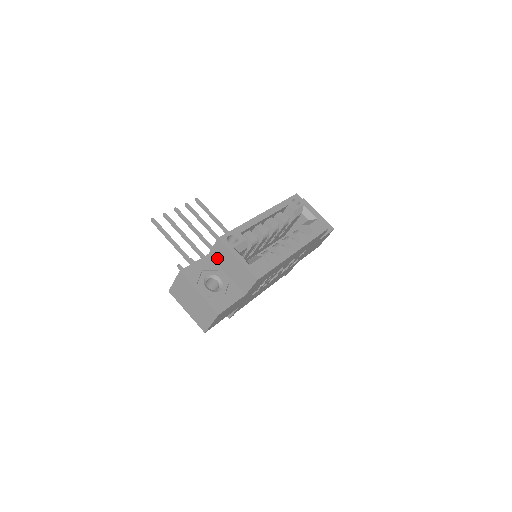
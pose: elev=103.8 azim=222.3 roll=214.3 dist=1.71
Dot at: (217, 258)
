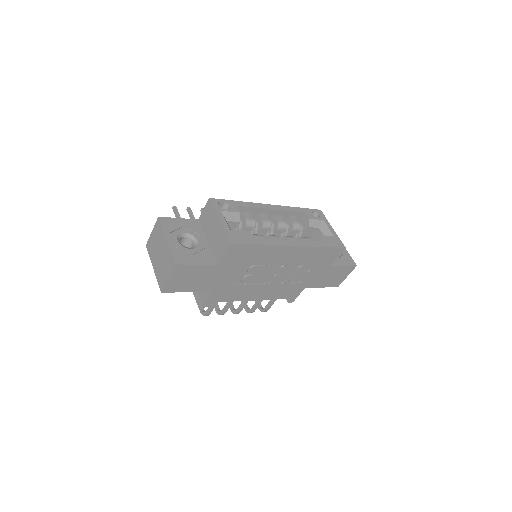
Dot at: (204, 223)
